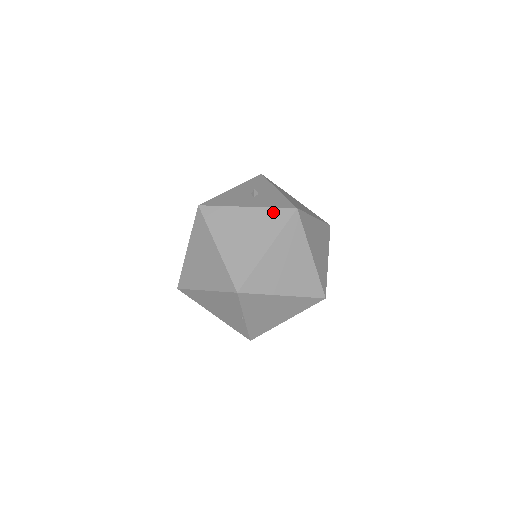
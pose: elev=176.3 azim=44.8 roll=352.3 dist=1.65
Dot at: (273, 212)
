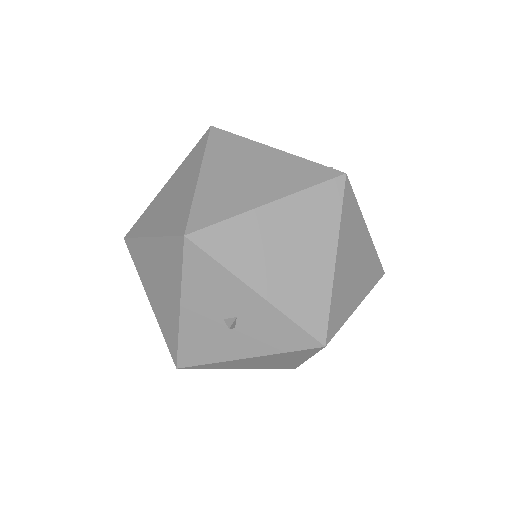
Dot at: (290, 354)
